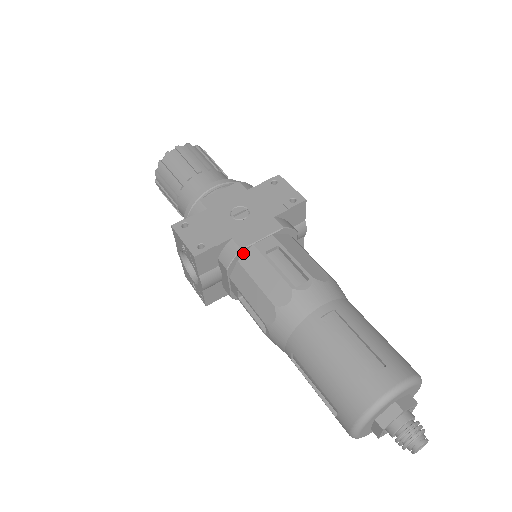
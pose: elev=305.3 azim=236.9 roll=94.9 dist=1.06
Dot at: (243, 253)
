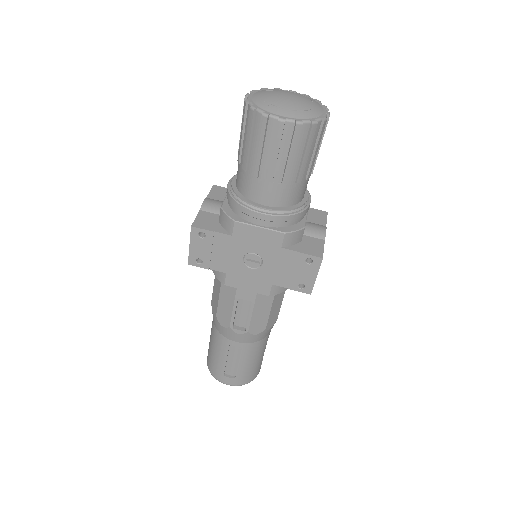
Dot at: (227, 282)
